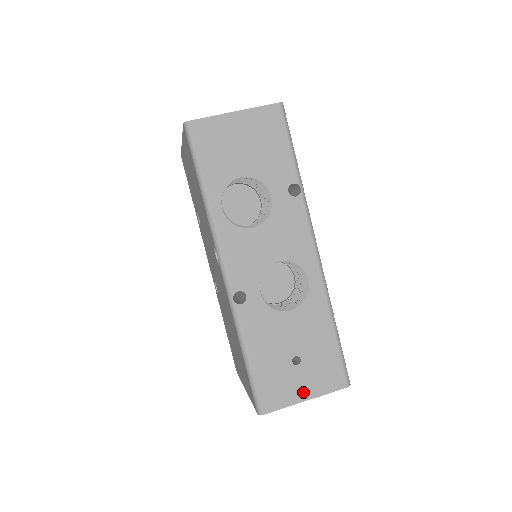
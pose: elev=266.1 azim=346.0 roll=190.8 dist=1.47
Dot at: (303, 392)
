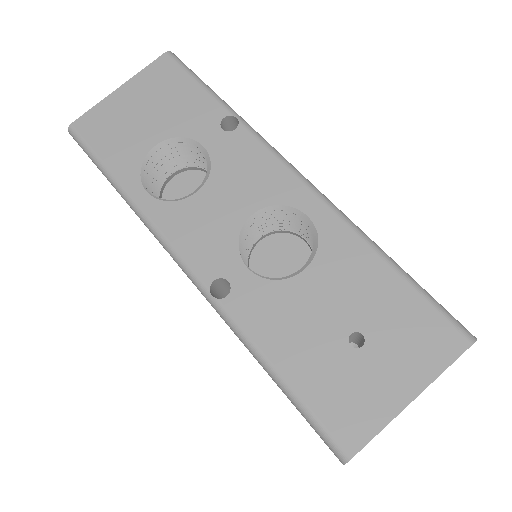
Dot at: (398, 388)
